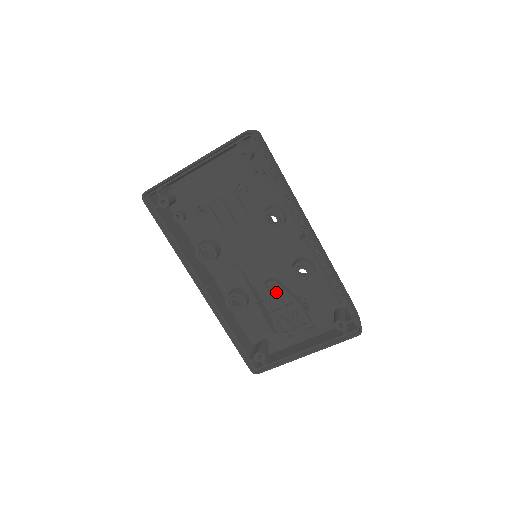
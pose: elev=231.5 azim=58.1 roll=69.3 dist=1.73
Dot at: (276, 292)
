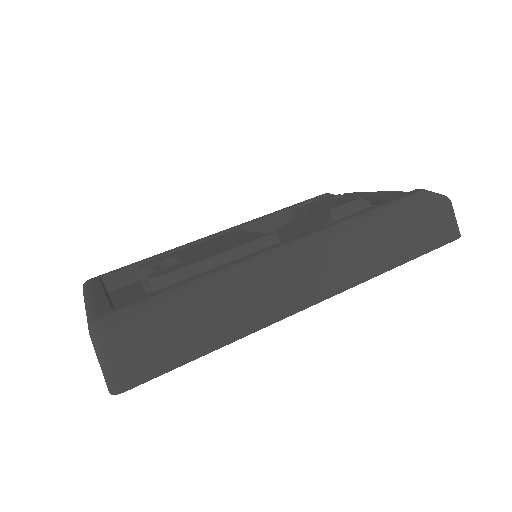
Dot at: occluded
